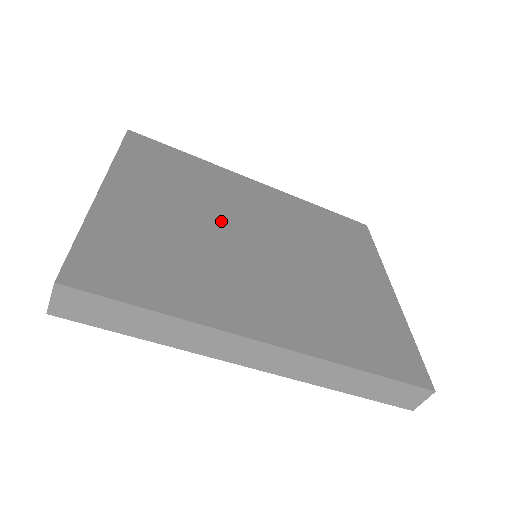
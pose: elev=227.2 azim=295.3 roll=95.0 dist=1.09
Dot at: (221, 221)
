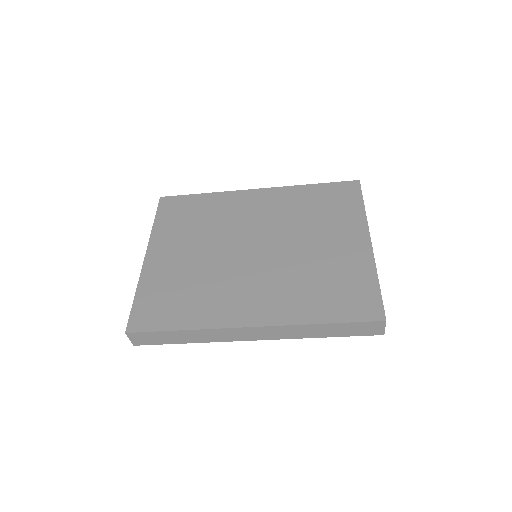
Dot at: (224, 243)
